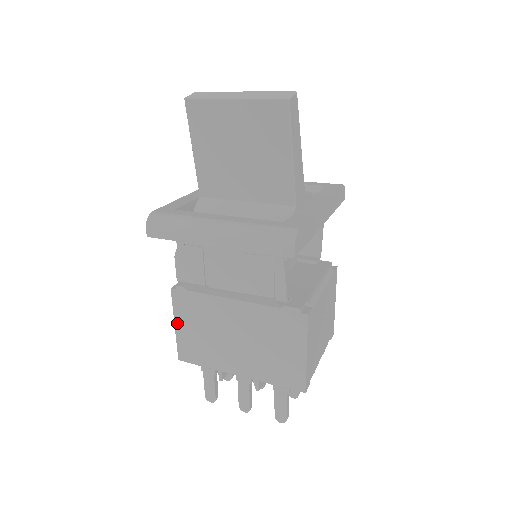
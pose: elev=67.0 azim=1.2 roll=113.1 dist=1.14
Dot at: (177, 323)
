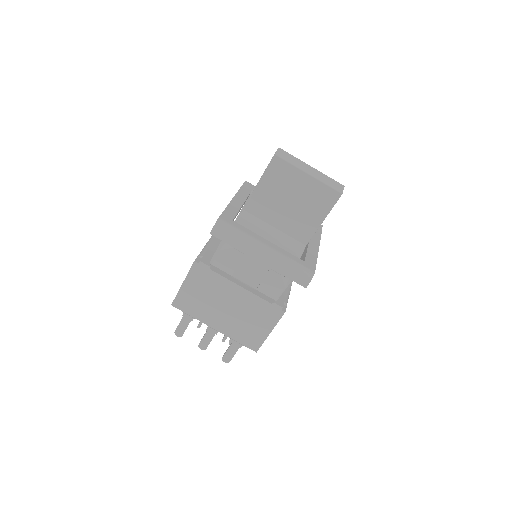
Dot at: (185, 283)
